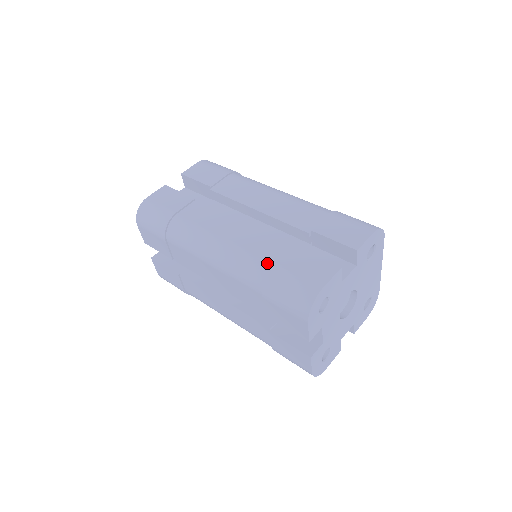
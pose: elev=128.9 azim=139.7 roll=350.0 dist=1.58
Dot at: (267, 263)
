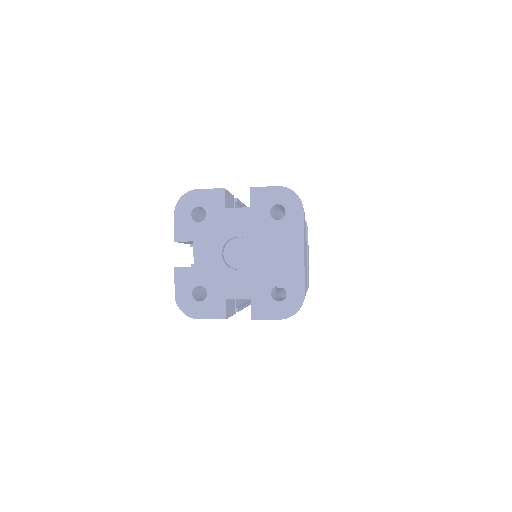
Dot at: occluded
